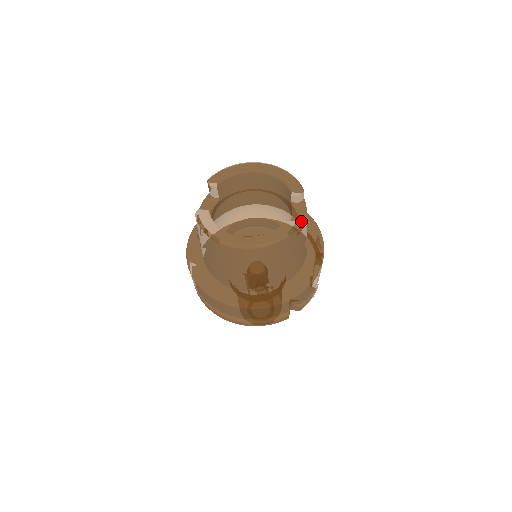
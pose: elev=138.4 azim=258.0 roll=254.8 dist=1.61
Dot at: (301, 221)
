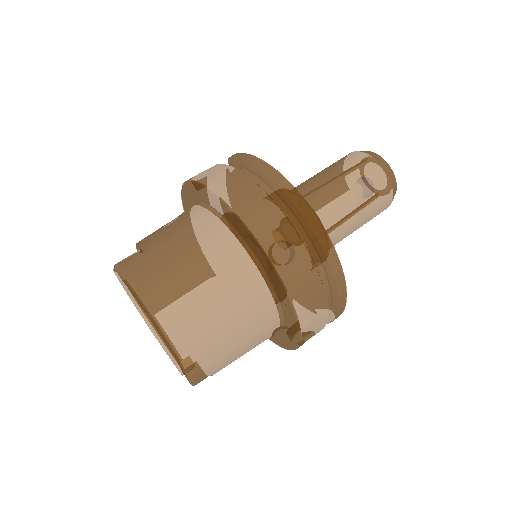
Dot at: occluded
